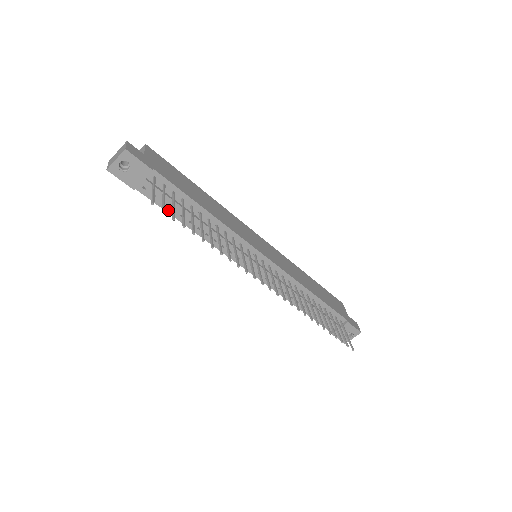
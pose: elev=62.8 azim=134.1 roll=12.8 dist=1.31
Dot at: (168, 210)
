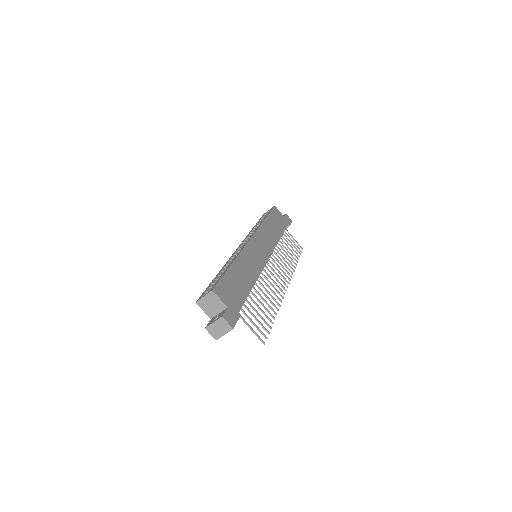
Dot at: occluded
